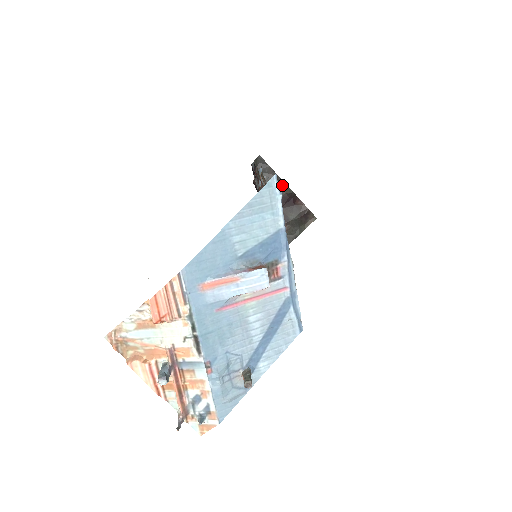
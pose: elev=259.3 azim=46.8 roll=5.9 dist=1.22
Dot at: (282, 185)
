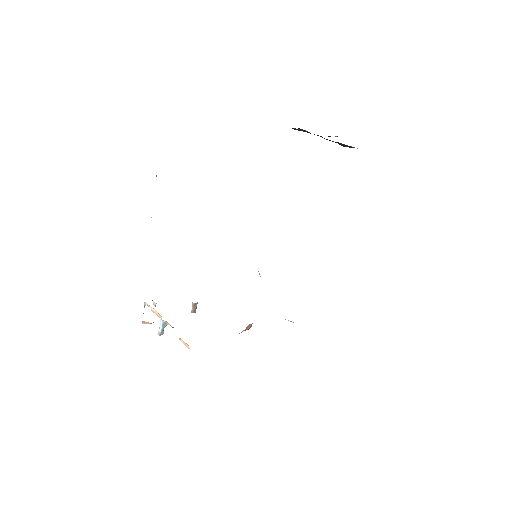
Dot at: (345, 145)
